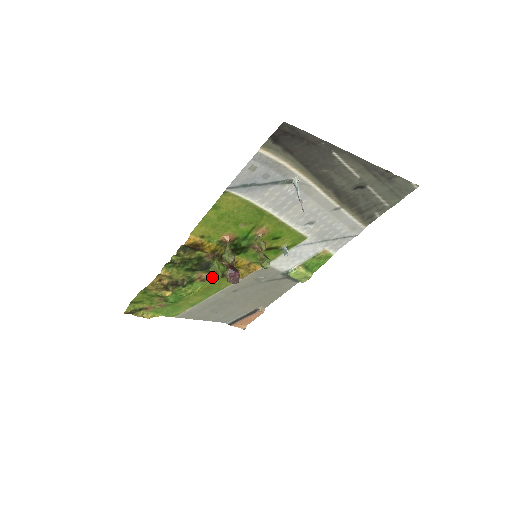
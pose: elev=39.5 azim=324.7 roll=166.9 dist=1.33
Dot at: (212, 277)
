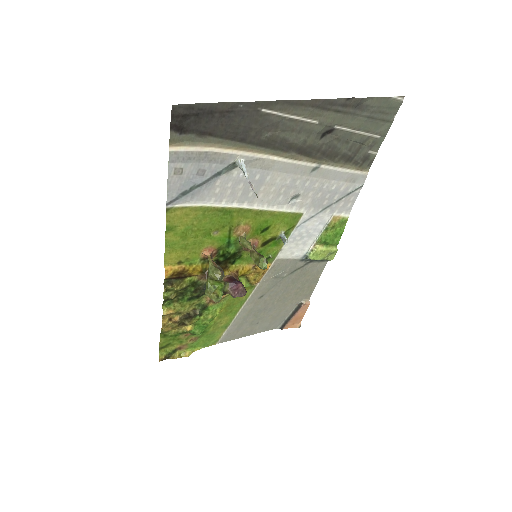
Dot at: occluded
